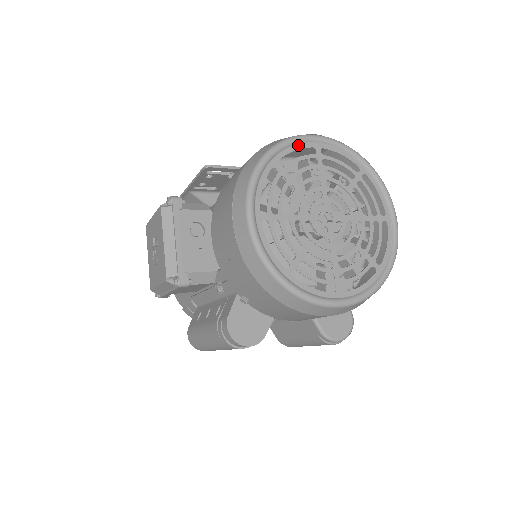
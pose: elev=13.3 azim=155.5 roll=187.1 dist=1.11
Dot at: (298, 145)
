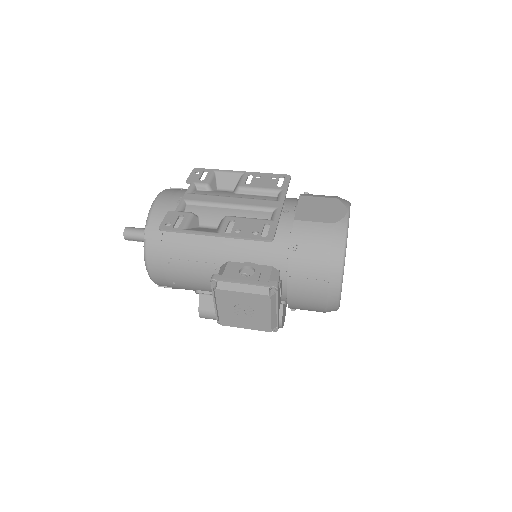
Dot at: occluded
